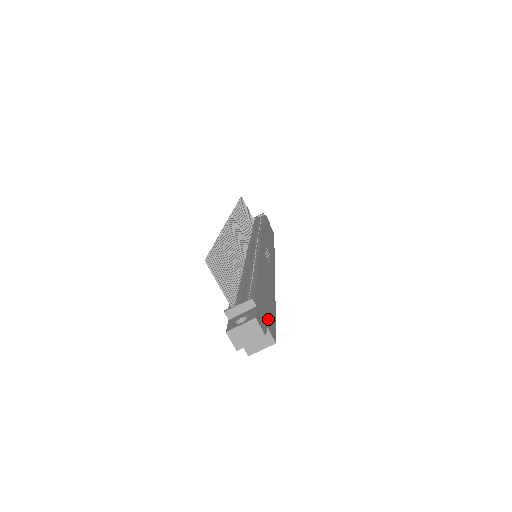
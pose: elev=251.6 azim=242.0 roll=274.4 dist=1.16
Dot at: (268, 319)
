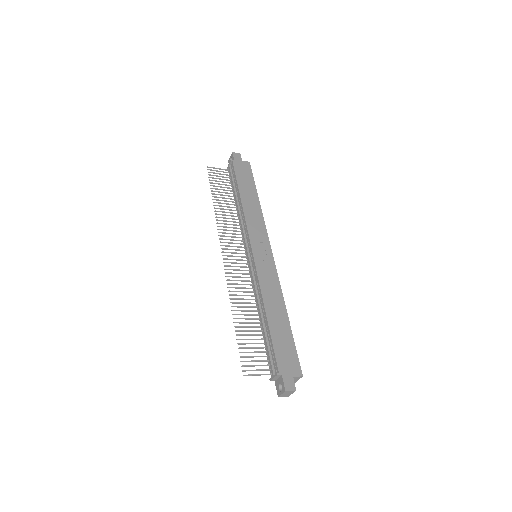
Dot at: (291, 364)
